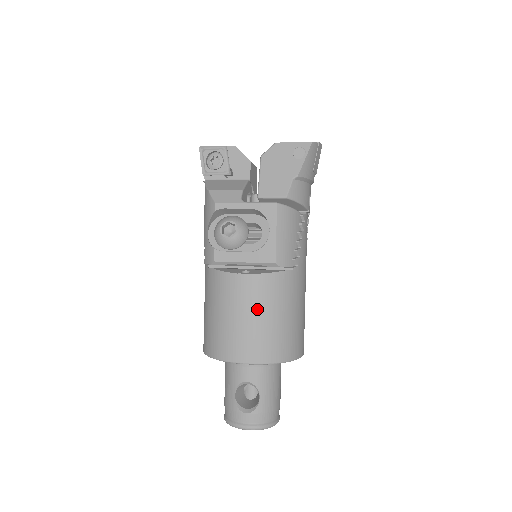
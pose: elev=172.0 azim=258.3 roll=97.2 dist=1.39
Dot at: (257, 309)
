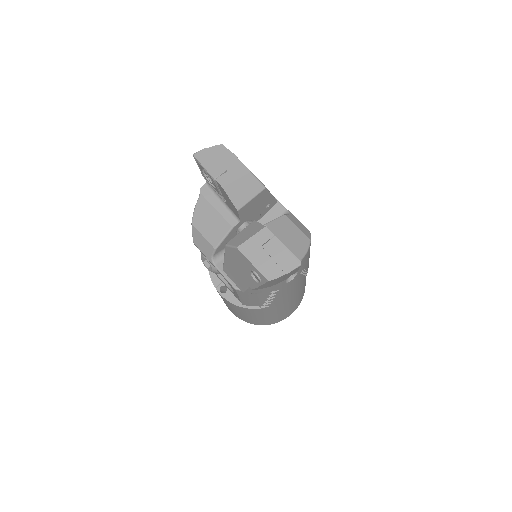
Dot at: (232, 308)
